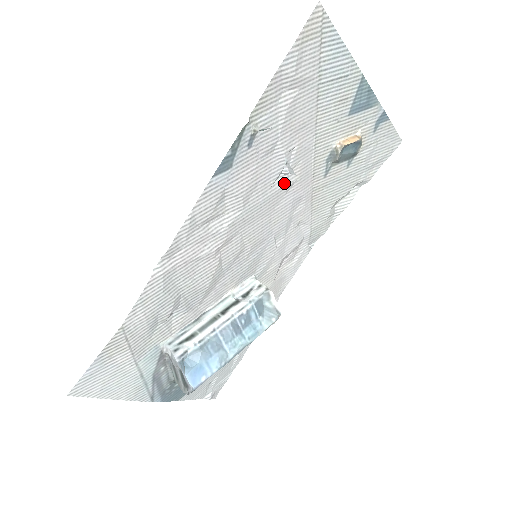
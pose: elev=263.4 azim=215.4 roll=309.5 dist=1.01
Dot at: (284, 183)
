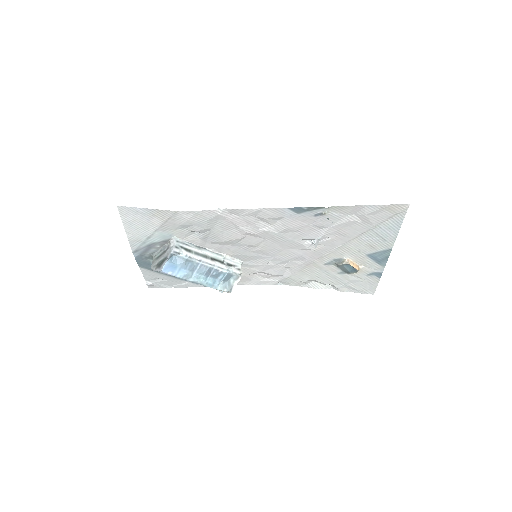
Dot at: (307, 245)
